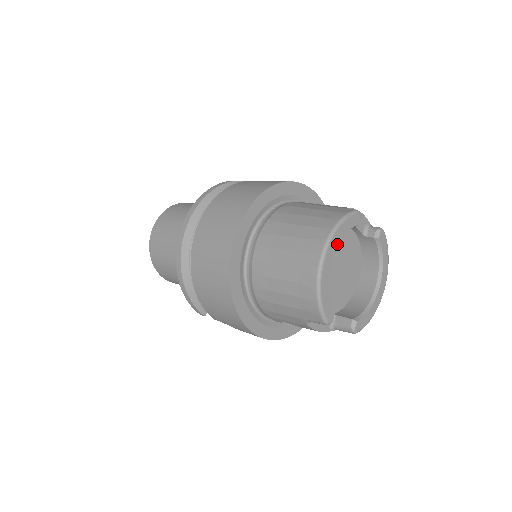
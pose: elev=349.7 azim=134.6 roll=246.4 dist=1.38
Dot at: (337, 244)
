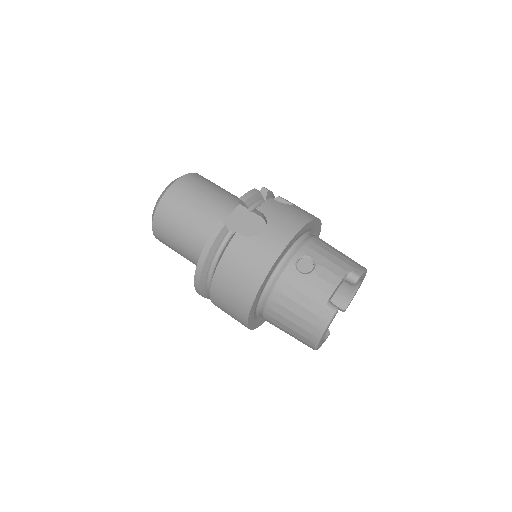
Dot at: occluded
